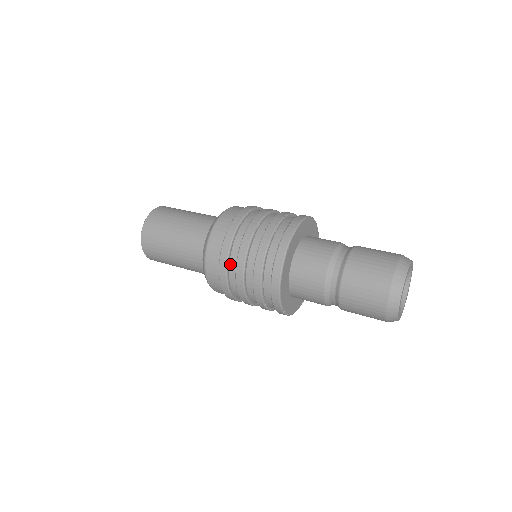
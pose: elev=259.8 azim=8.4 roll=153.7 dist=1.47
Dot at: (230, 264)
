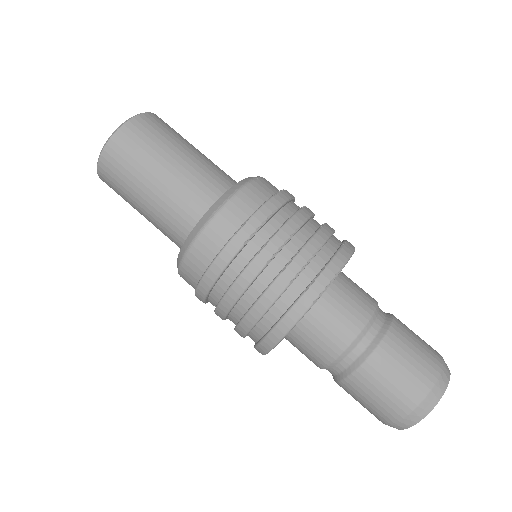
Dot at: (213, 290)
